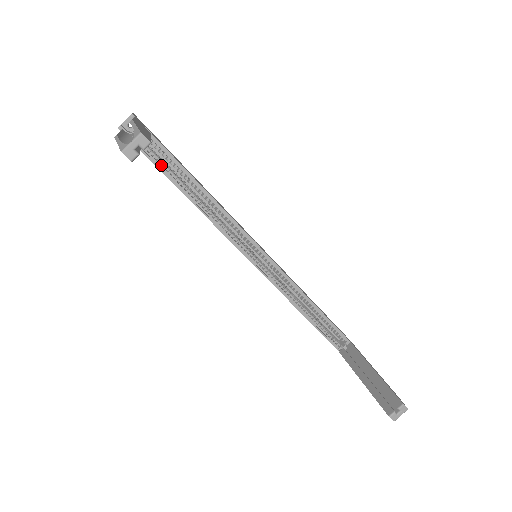
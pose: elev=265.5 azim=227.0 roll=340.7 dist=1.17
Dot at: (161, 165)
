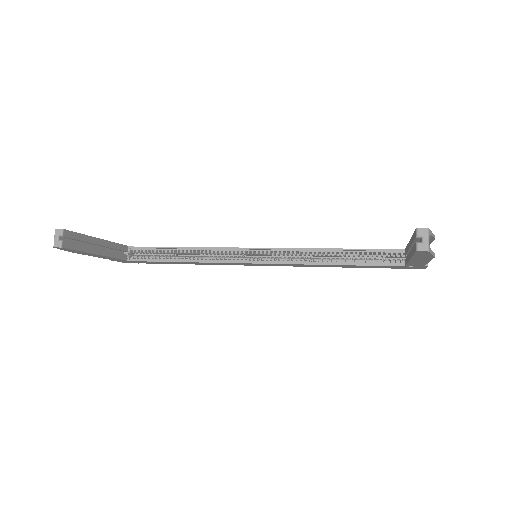
Dot at: (151, 258)
